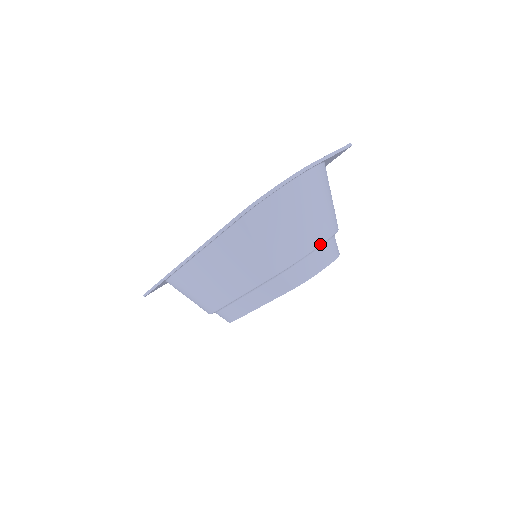
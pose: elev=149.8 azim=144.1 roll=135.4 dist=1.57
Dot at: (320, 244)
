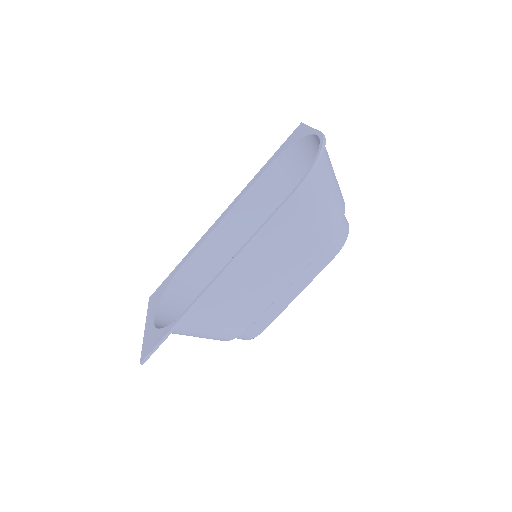
Dot at: occluded
